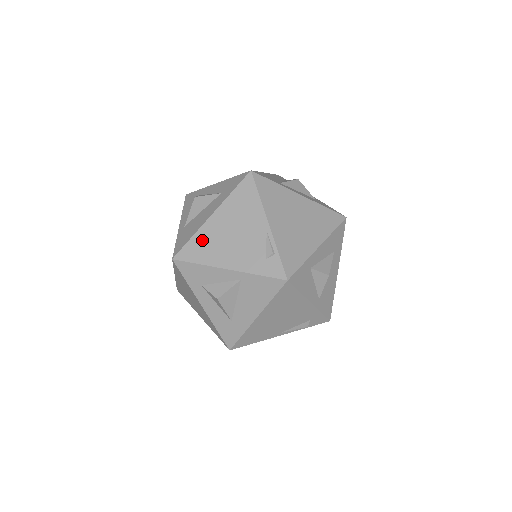
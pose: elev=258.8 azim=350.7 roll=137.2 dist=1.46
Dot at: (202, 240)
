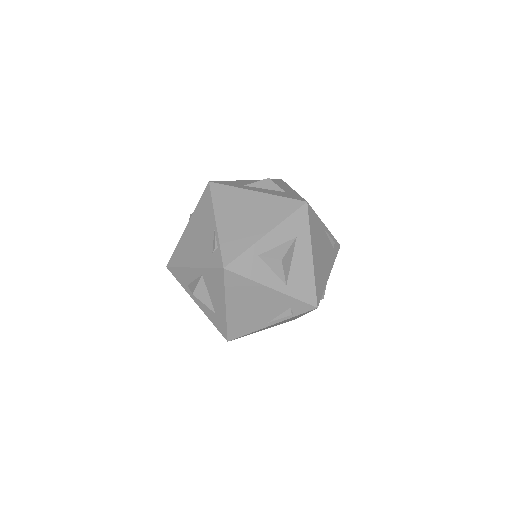
Dot at: (181, 247)
